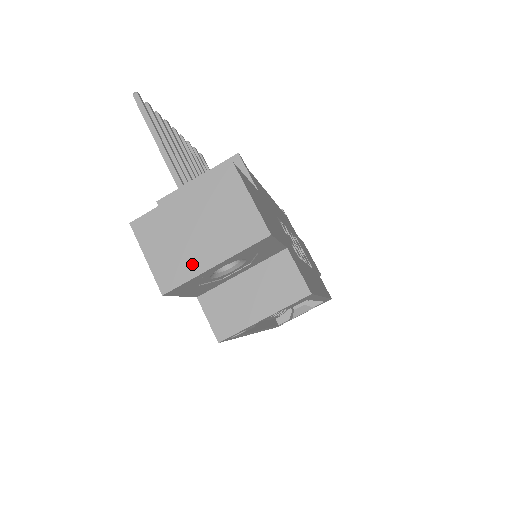
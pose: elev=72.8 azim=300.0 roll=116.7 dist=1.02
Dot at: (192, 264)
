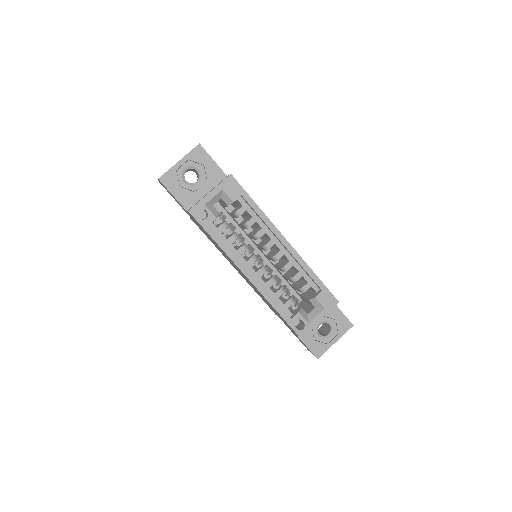
Dot at: (172, 167)
